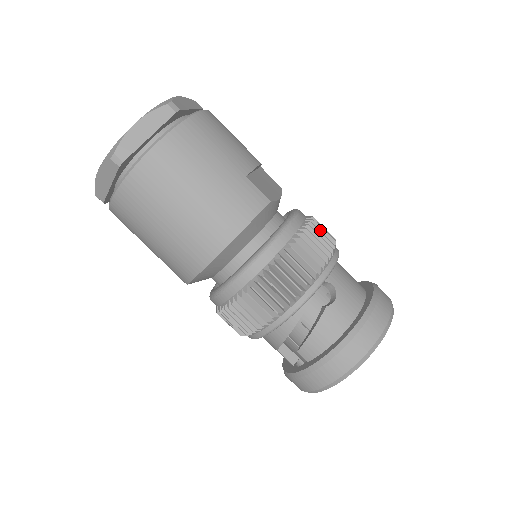
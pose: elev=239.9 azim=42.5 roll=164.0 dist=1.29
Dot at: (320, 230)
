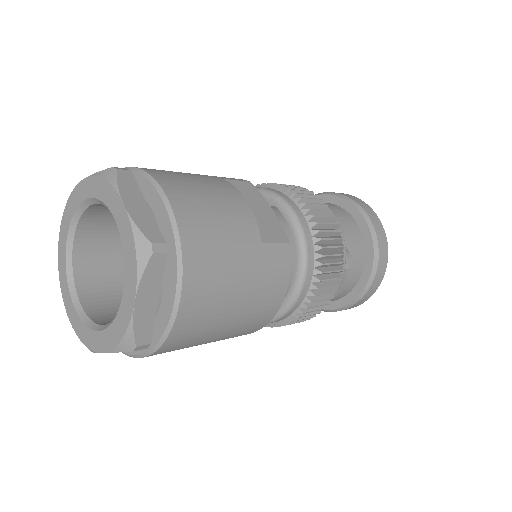
Dot at: (318, 212)
